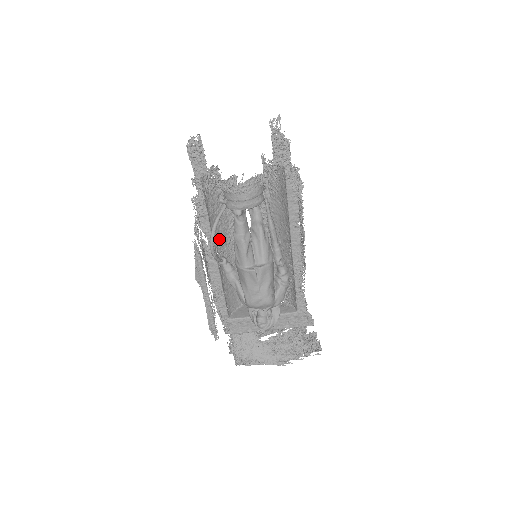
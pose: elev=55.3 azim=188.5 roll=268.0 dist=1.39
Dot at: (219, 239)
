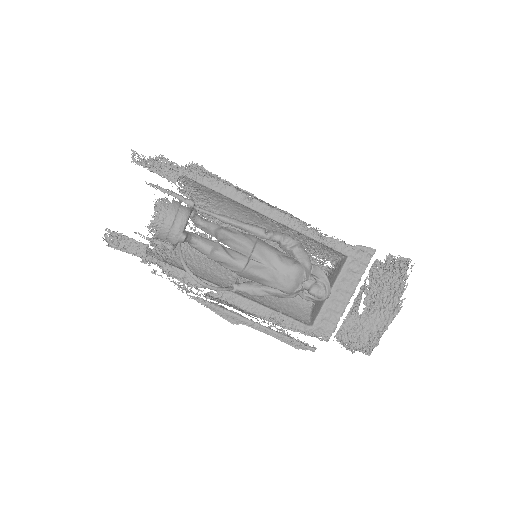
Dot at: (223, 280)
